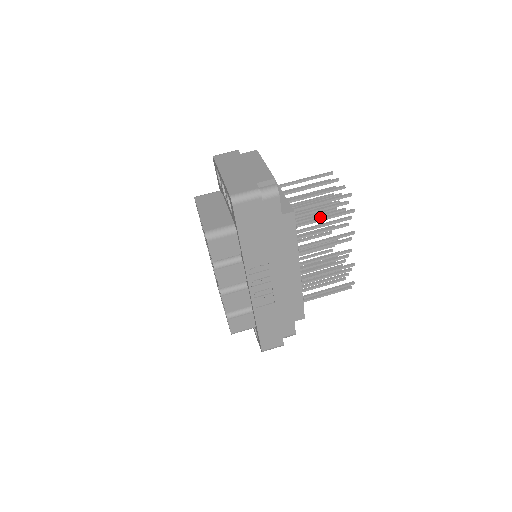
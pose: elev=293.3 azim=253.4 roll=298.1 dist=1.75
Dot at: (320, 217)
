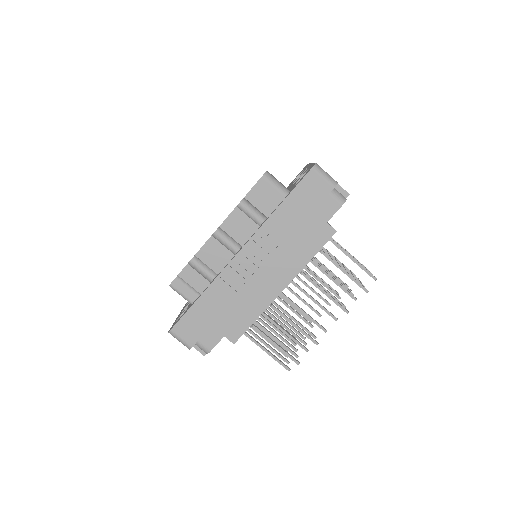
Dot at: occluded
